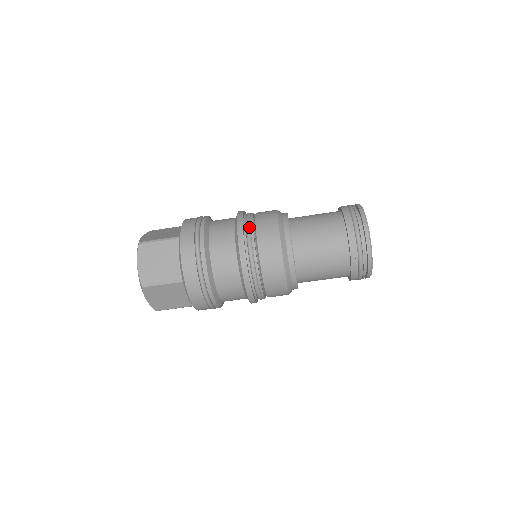
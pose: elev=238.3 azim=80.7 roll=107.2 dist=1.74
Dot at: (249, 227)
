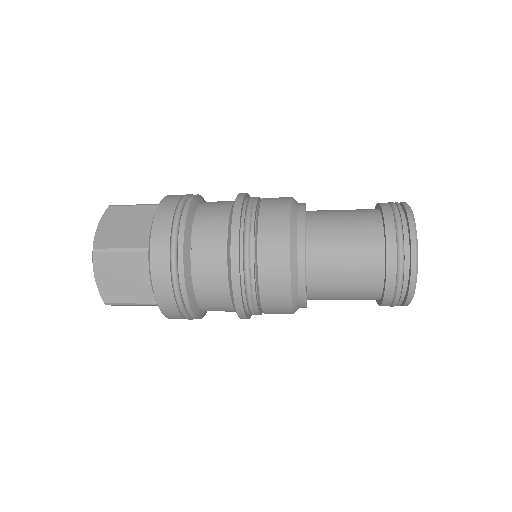
Dot at: (248, 251)
